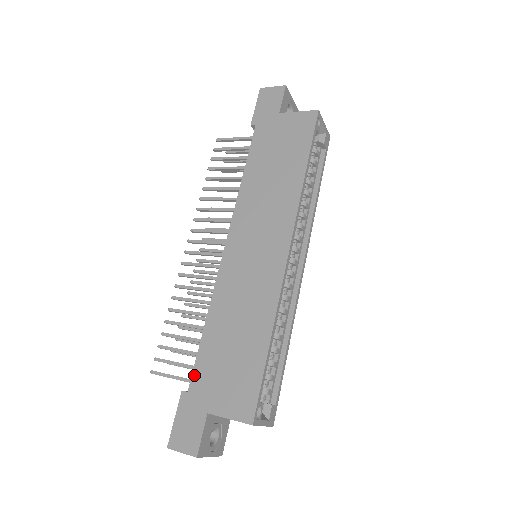
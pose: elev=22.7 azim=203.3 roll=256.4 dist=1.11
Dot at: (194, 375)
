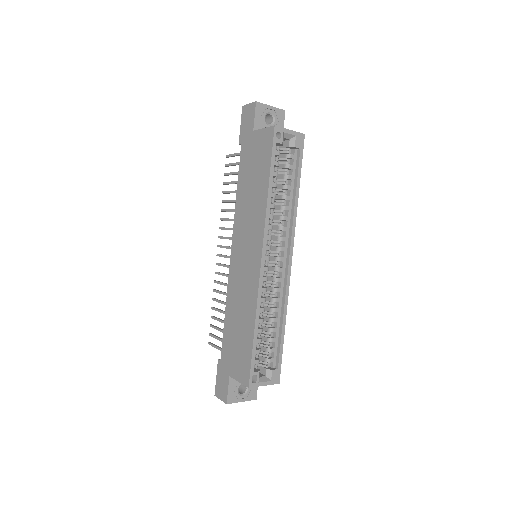
Dot at: (222, 349)
